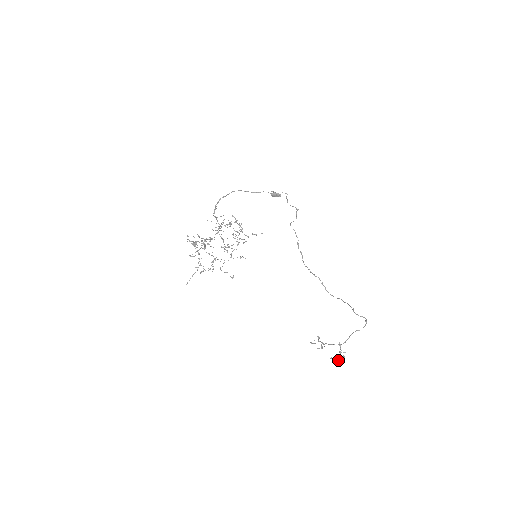
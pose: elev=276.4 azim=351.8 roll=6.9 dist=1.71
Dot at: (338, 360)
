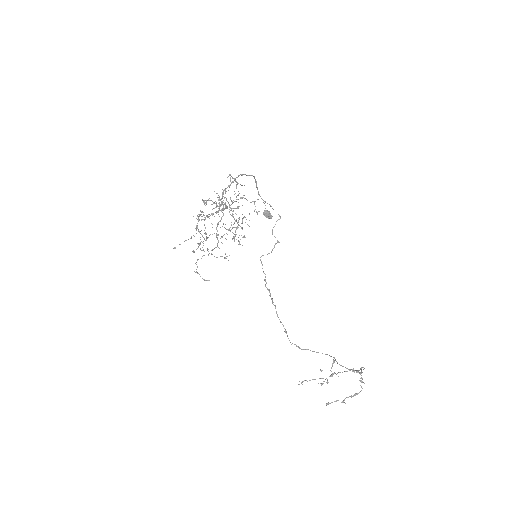
Dot at: occluded
